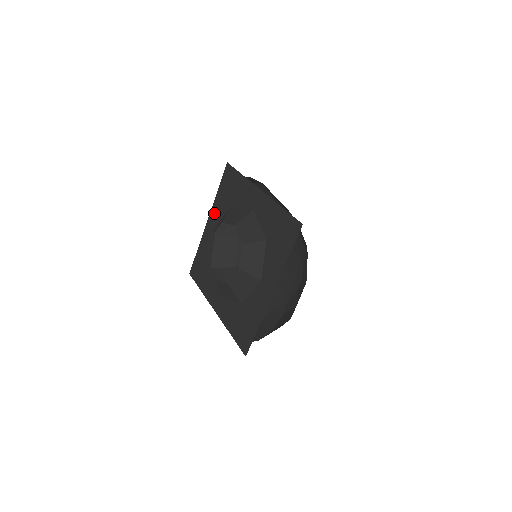
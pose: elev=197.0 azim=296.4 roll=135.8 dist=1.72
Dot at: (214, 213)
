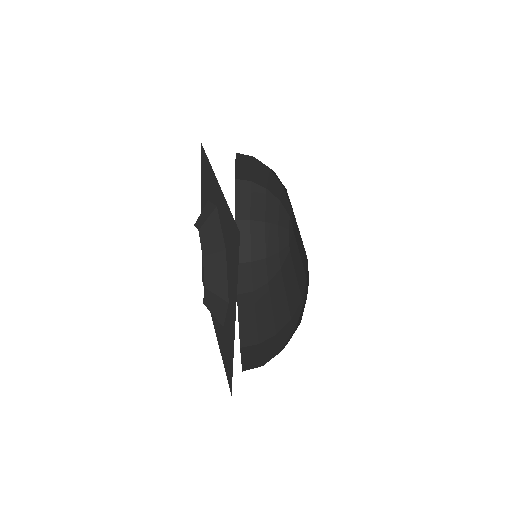
Dot at: (202, 208)
